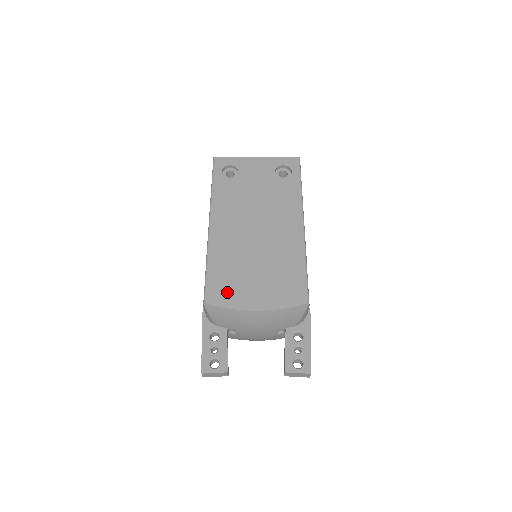
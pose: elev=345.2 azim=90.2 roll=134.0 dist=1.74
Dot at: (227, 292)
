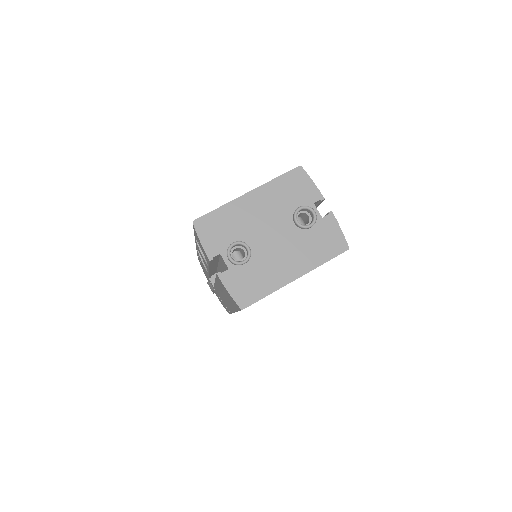
Dot at: occluded
